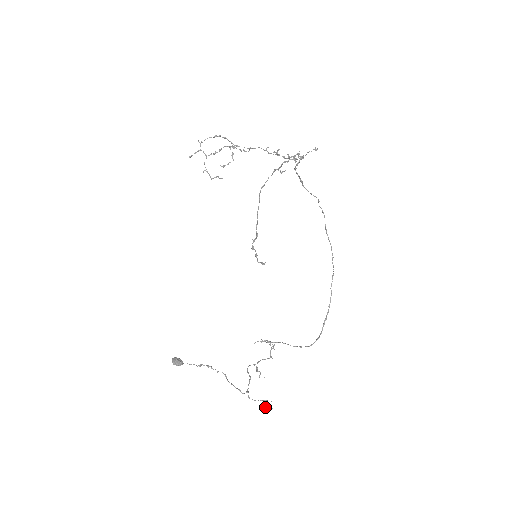
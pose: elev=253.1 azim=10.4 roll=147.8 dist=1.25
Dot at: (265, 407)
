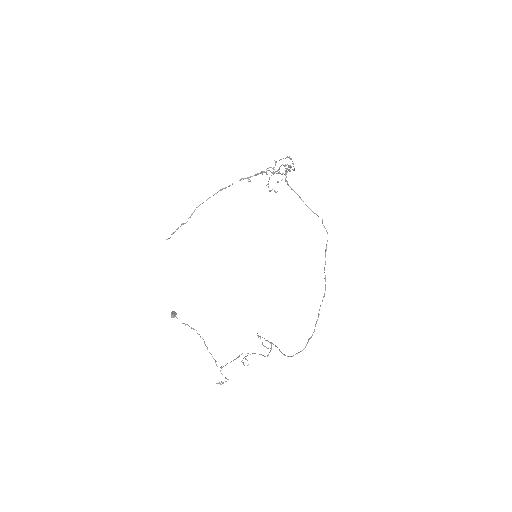
Dot at: (221, 382)
